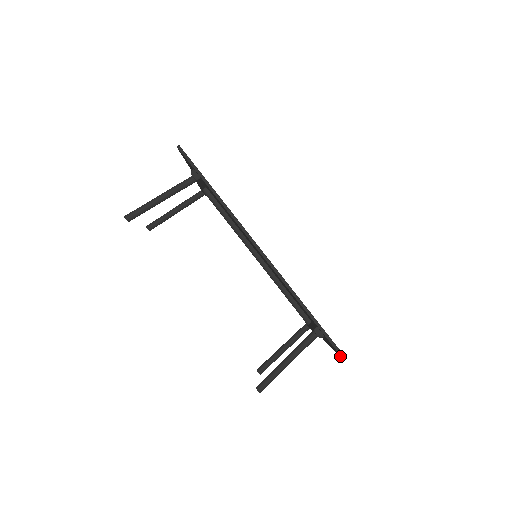
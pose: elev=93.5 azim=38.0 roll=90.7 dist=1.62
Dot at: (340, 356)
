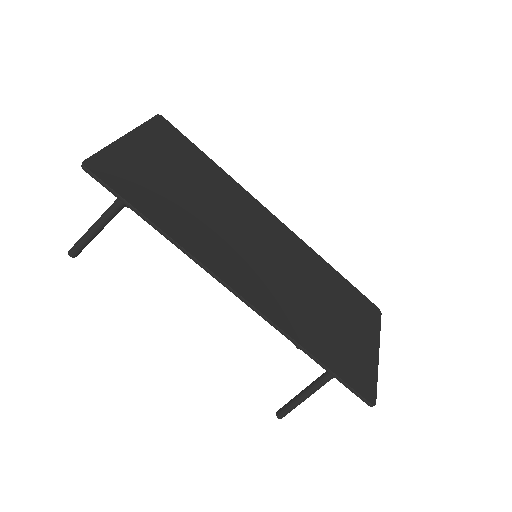
Dot at: (372, 396)
